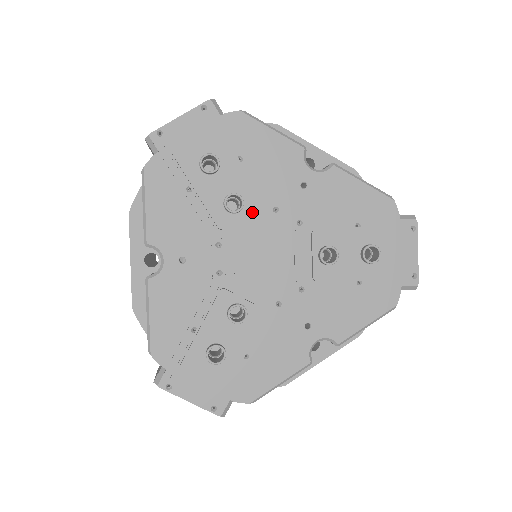
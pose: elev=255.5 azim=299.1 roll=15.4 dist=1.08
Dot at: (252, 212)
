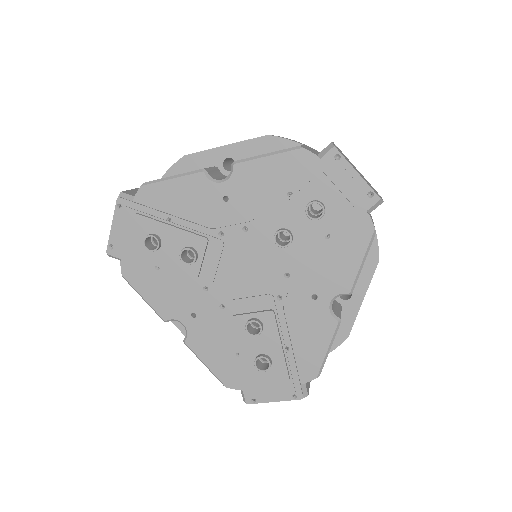
Dot at: (207, 250)
